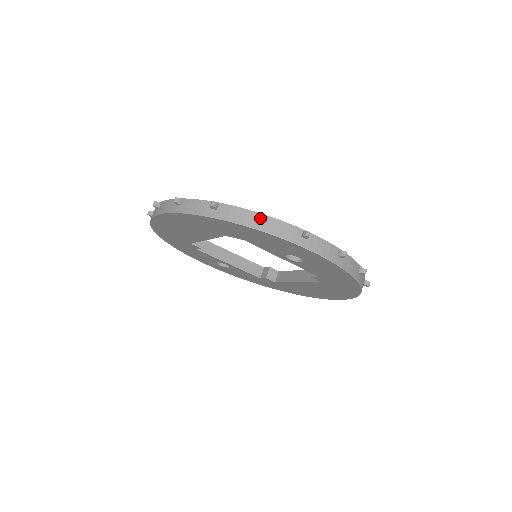
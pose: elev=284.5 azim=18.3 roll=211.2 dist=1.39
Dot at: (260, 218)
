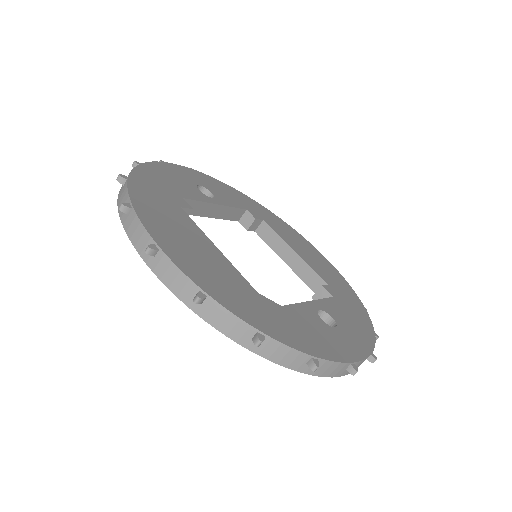
Dot at: (314, 371)
